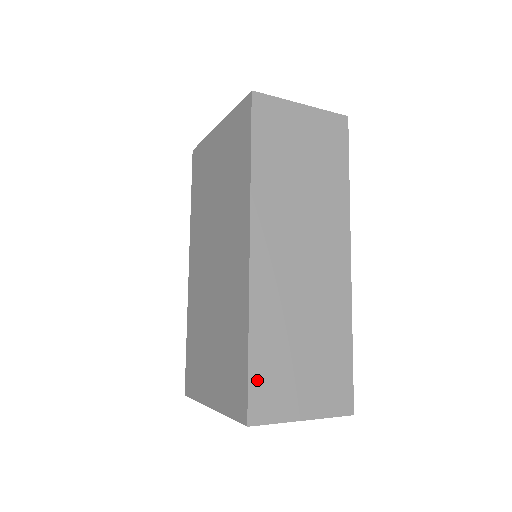
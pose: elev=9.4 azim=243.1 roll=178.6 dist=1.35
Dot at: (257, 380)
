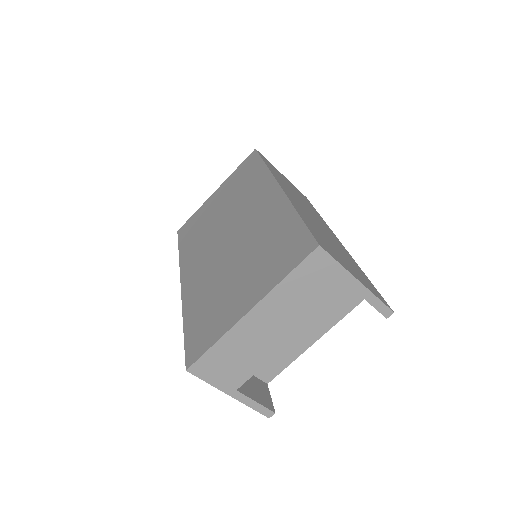
Dot at: (313, 232)
